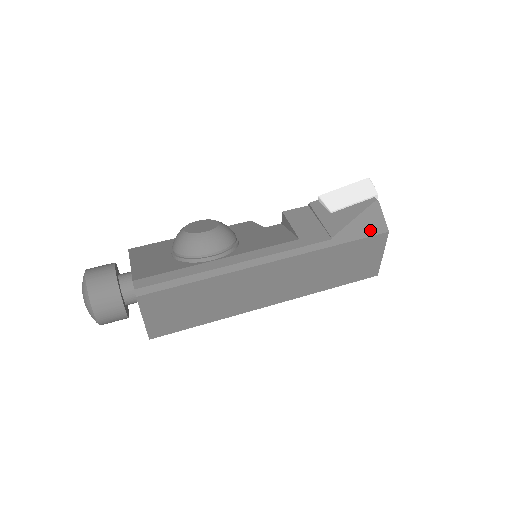
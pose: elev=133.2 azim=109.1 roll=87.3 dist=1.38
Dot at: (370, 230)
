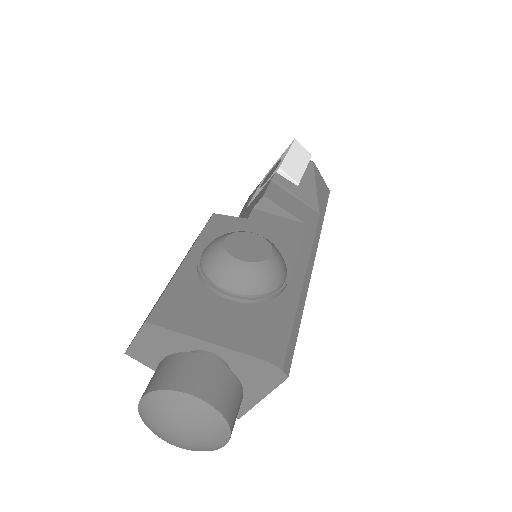
Dot at: (325, 194)
